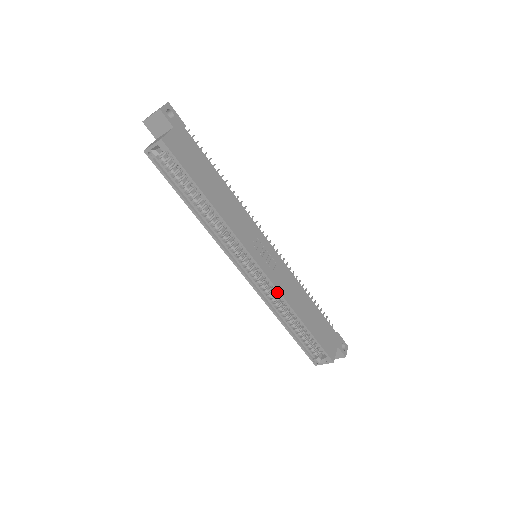
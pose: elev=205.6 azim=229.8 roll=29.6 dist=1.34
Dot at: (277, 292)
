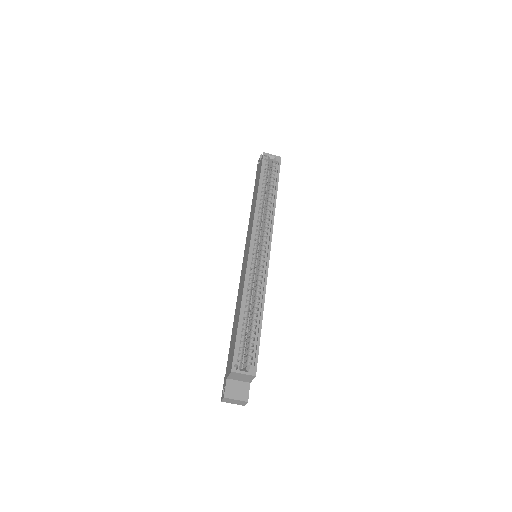
Dot at: (265, 276)
